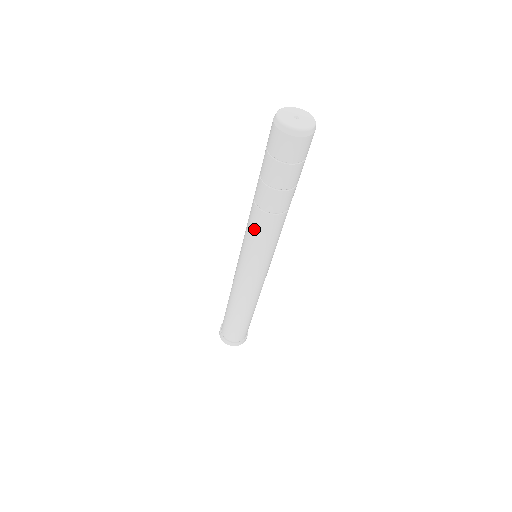
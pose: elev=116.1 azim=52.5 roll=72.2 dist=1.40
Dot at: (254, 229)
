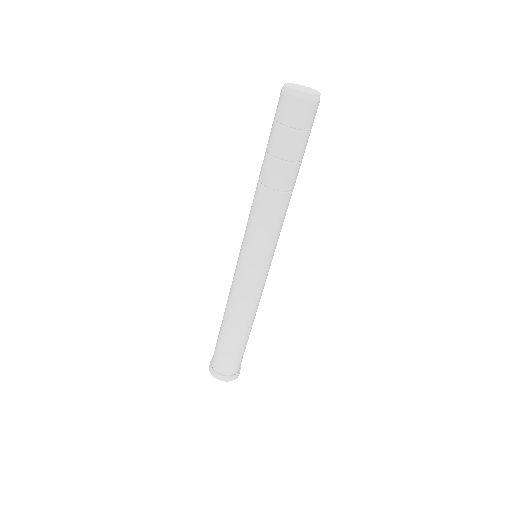
Dot at: (264, 216)
